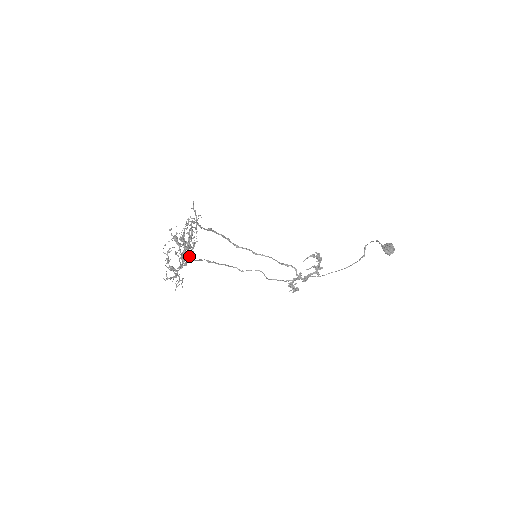
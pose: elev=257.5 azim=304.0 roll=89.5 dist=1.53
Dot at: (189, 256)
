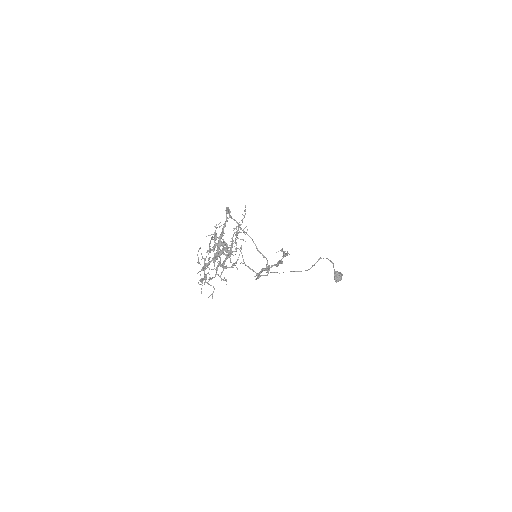
Dot at: occluded
